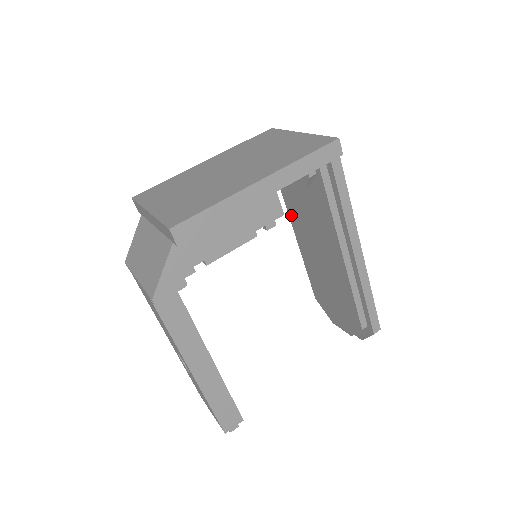
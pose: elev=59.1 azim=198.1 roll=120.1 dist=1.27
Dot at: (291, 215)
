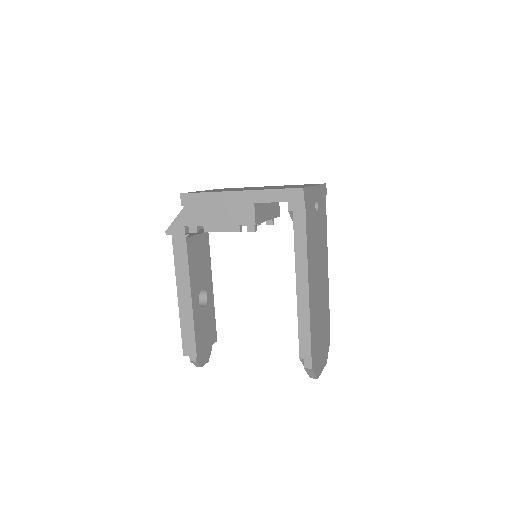
Dot at: occluded
